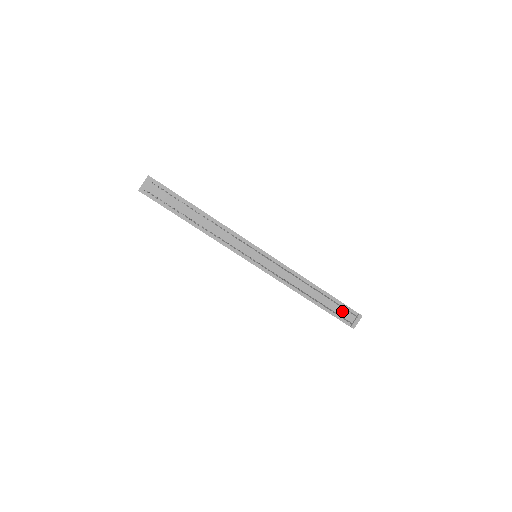
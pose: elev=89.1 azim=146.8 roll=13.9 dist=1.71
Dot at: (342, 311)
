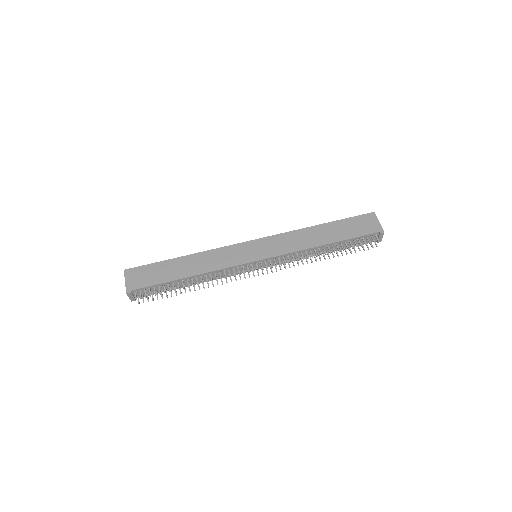
Dot at: (362, 240)
